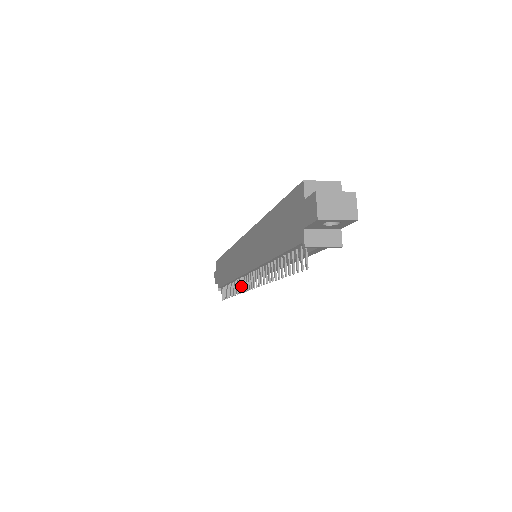
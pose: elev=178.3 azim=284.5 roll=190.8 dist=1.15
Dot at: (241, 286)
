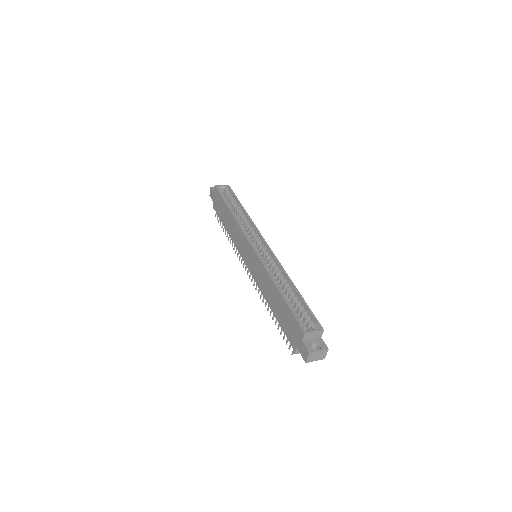
Dot at: (239, 256)
